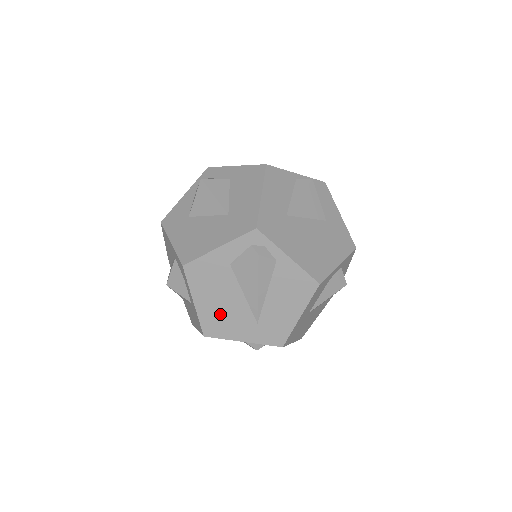
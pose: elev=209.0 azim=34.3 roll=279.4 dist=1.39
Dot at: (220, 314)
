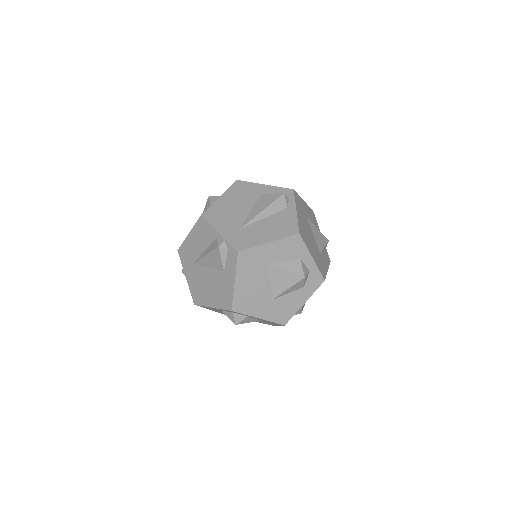
Dot at: (226, 211)
